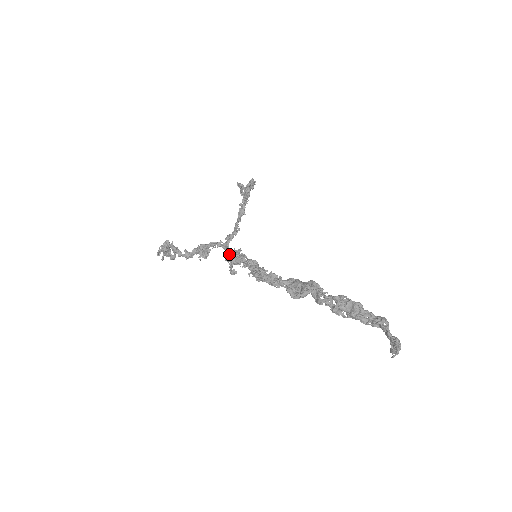
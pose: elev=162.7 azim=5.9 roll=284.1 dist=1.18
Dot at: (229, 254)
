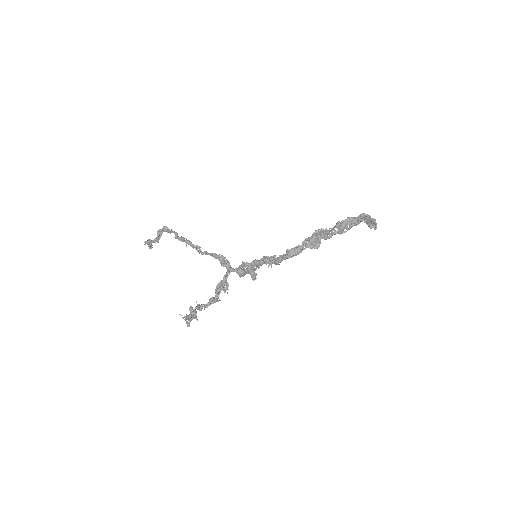
Dot at: (243, 270)
